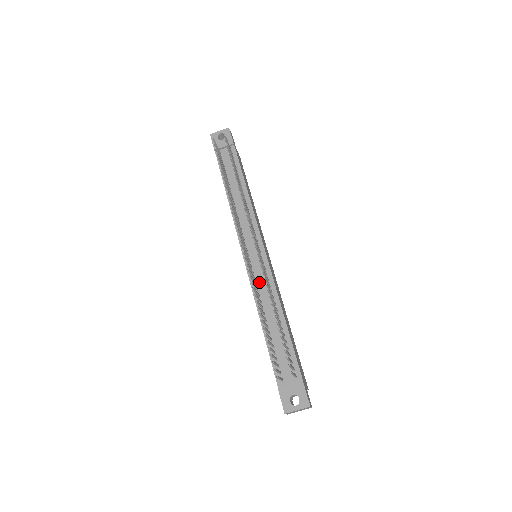
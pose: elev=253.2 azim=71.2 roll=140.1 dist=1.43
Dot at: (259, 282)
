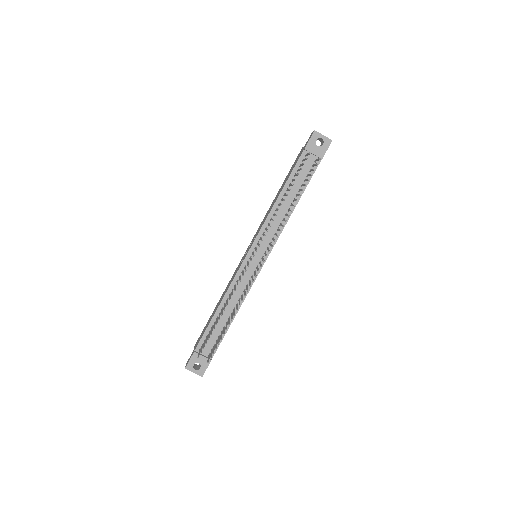
Dot at: (241, 281)
